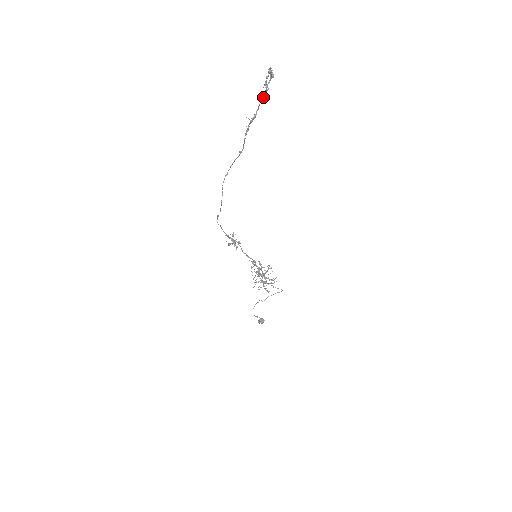
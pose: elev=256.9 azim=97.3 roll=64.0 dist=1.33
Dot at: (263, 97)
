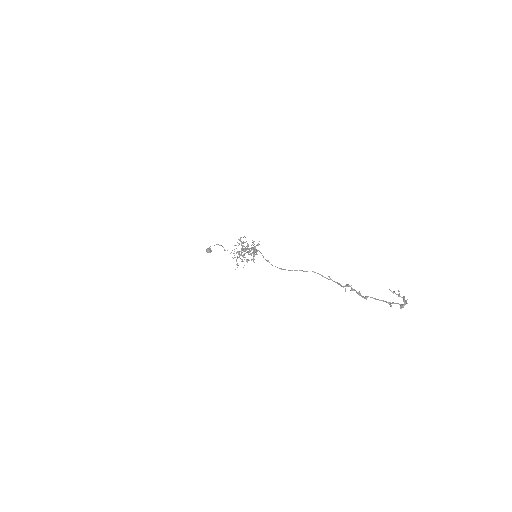
Dot at: (383, 301)
